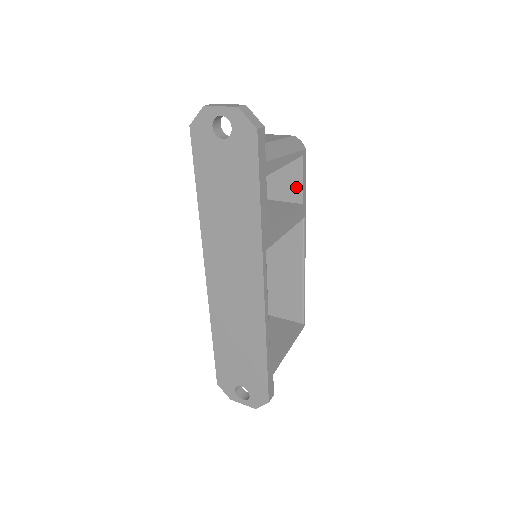
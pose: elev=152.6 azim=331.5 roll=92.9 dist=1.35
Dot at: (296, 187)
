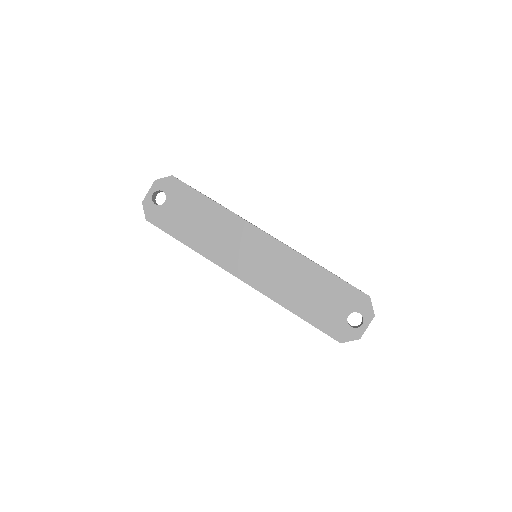
Dot at: occluded
